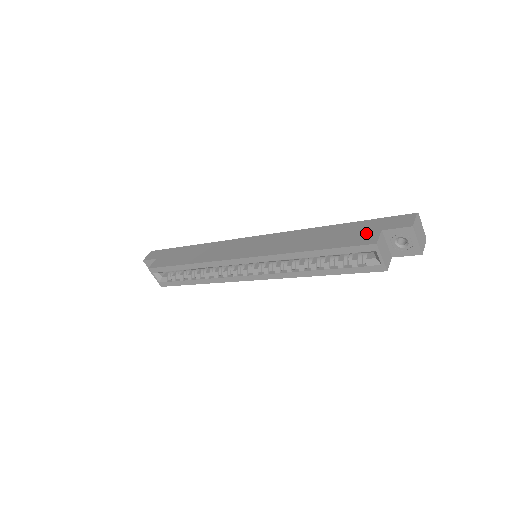
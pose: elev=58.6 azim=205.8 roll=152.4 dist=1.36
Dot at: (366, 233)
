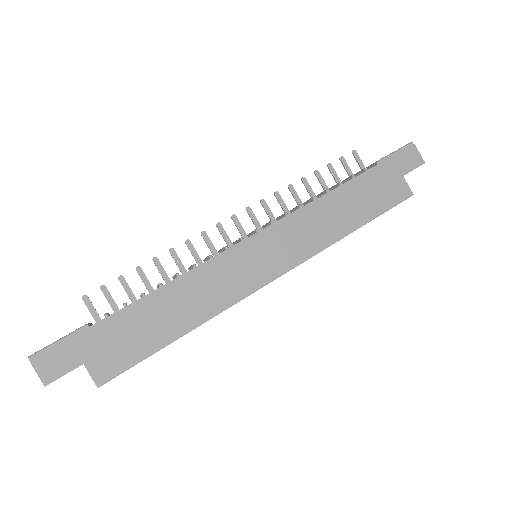
Dot at: (393, 185)
